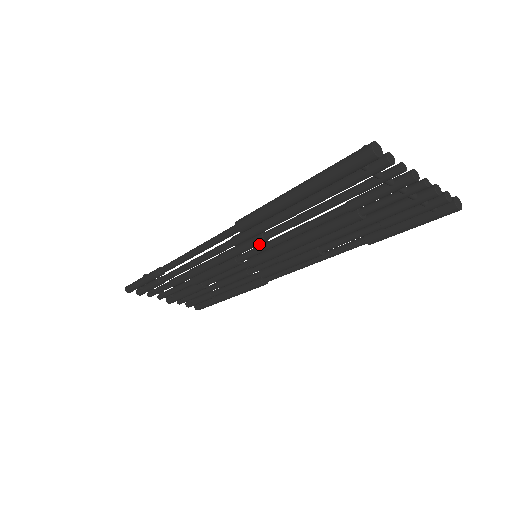
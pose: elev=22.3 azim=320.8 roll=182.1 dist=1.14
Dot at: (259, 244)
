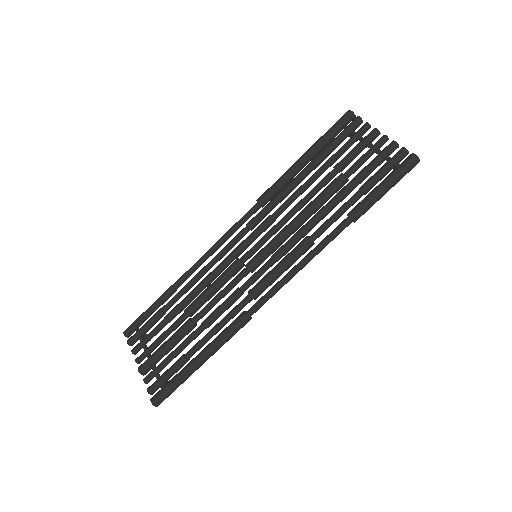
Dot at: (265, 223)
